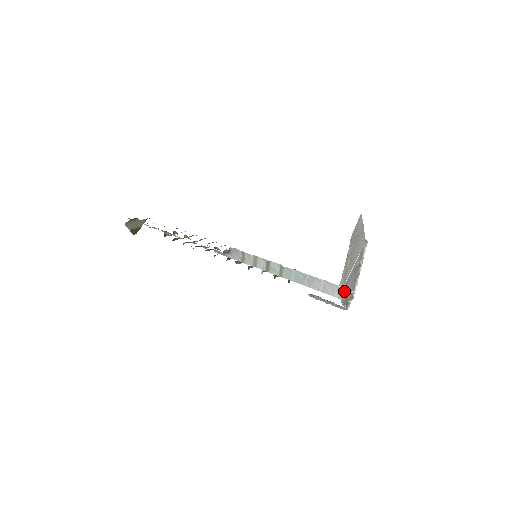
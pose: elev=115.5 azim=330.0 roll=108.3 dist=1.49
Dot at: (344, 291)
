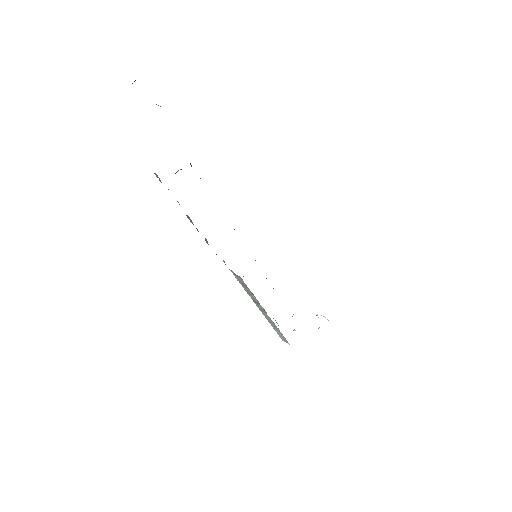
Dot at: occluded
